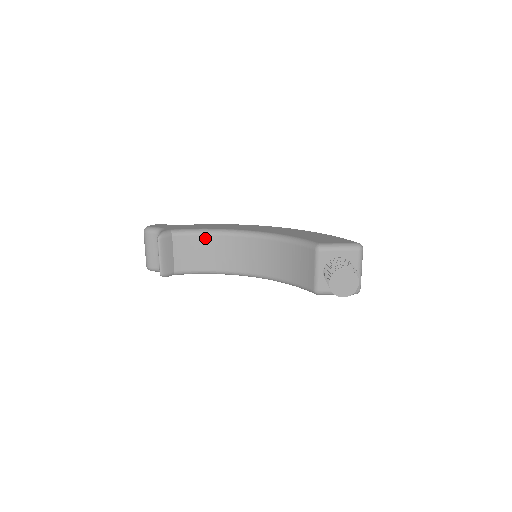
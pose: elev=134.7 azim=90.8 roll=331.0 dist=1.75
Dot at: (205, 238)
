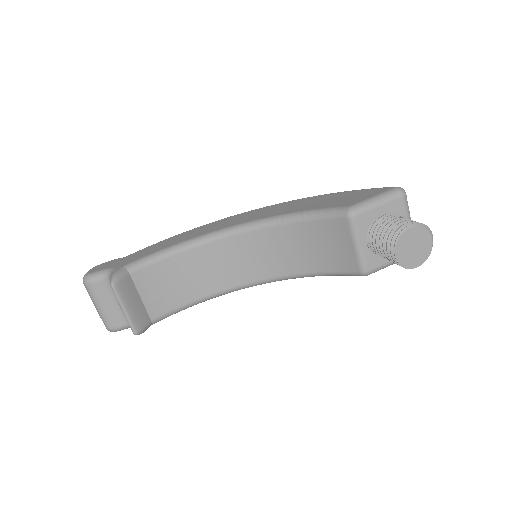
Dot at: (176, 259)
